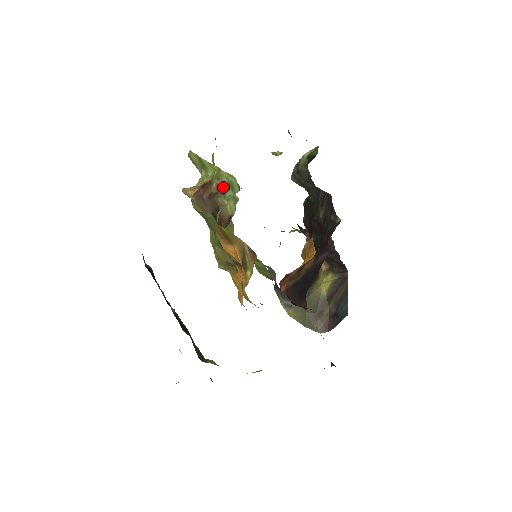
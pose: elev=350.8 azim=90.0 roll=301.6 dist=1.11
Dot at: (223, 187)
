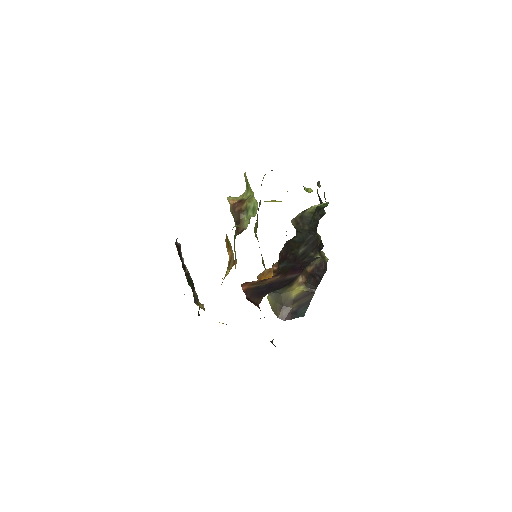
Dot at: (249, 208)
